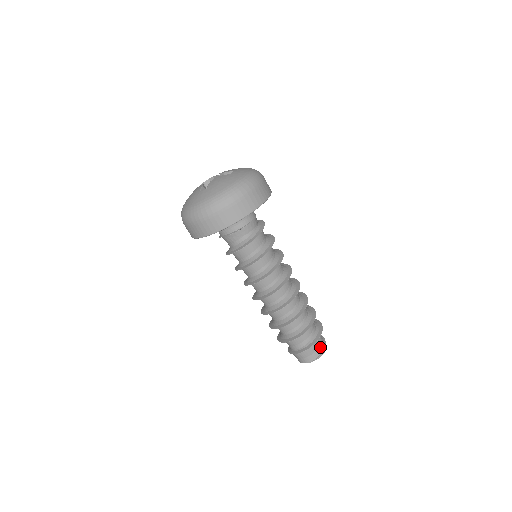
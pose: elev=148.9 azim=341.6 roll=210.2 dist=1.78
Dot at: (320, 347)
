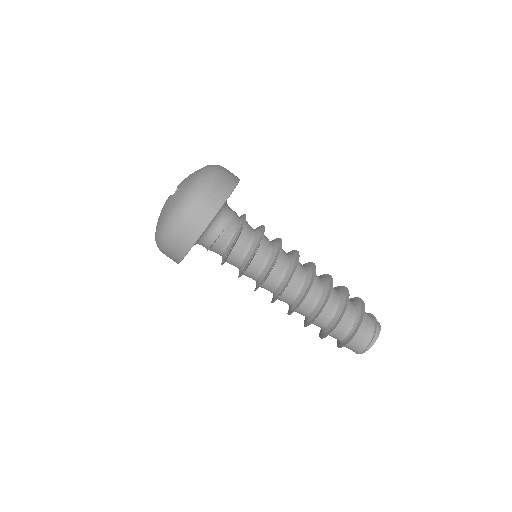
Dot at: (365, 340)
